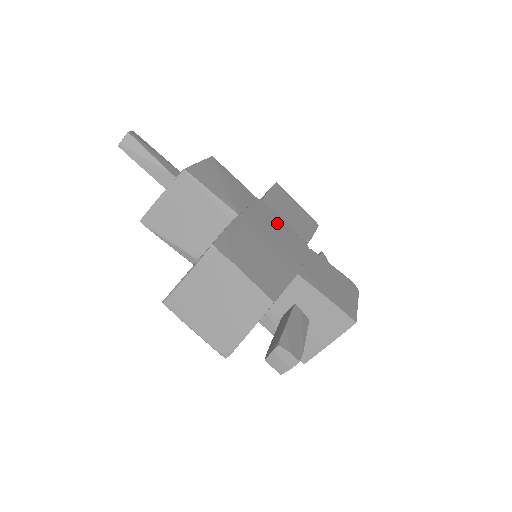
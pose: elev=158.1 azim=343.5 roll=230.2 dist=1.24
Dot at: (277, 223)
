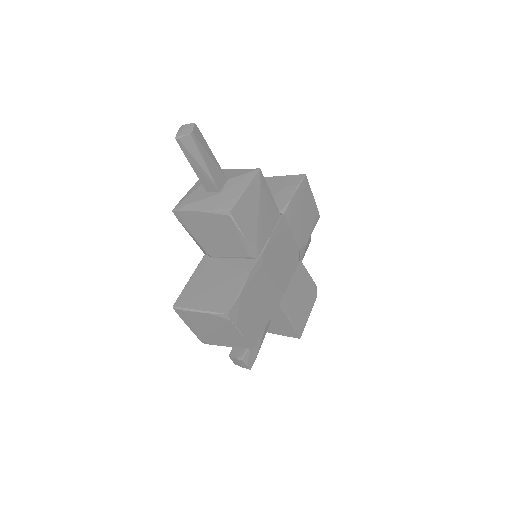
Dot at: (285, 244)
